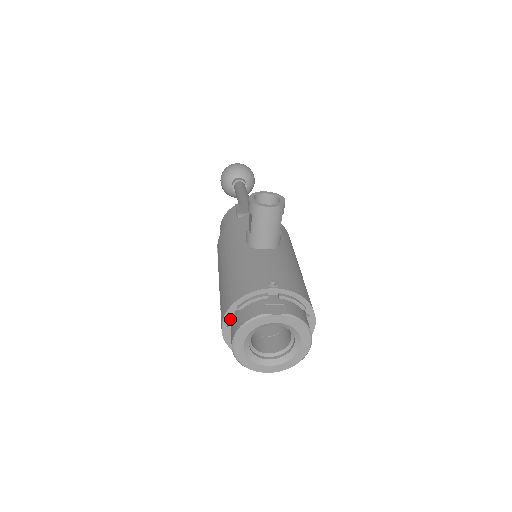
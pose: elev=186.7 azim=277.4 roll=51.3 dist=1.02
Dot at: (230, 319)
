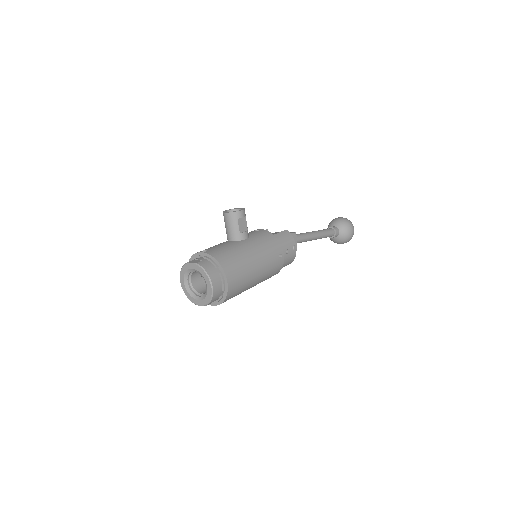
Dot at: occluded
